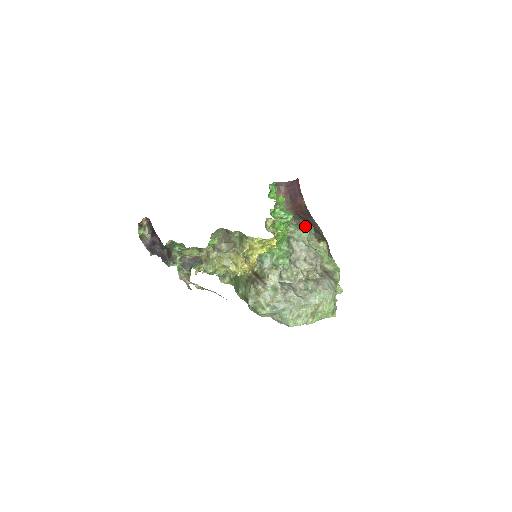
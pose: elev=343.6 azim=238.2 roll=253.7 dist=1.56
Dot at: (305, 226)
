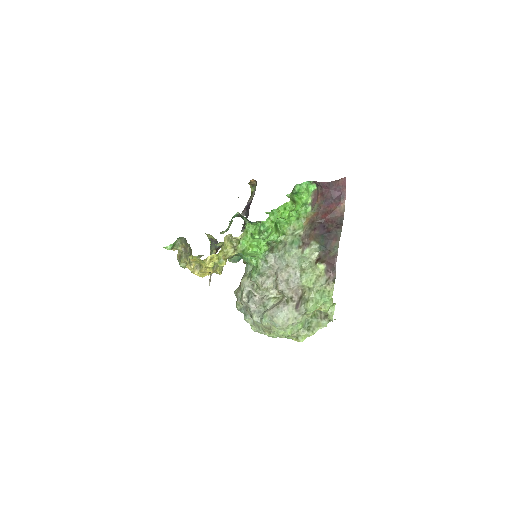
Dot at: (308, 241)
